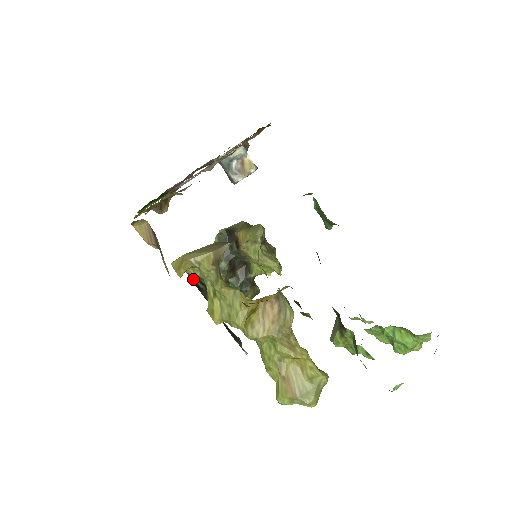
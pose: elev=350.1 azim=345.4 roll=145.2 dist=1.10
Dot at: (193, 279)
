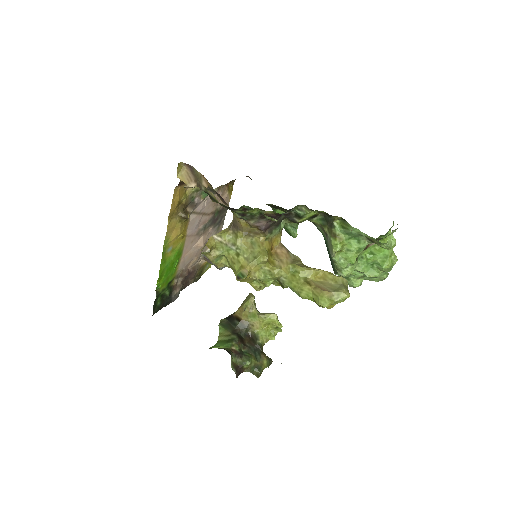
Dot at: occluded
